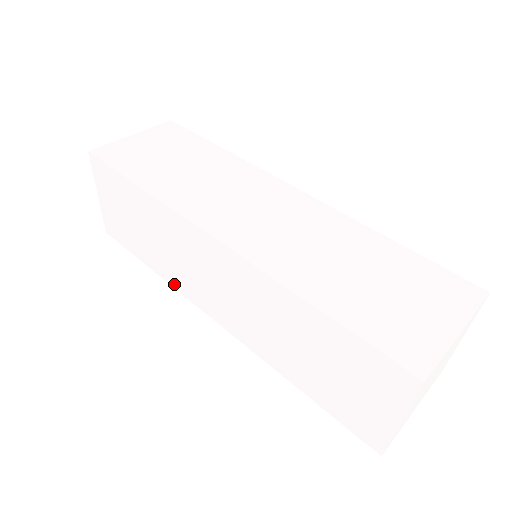
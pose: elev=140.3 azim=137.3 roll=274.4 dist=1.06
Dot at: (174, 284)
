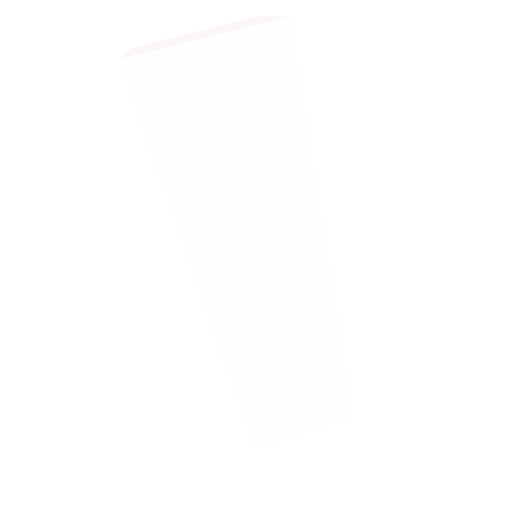
Dot at: occluded
